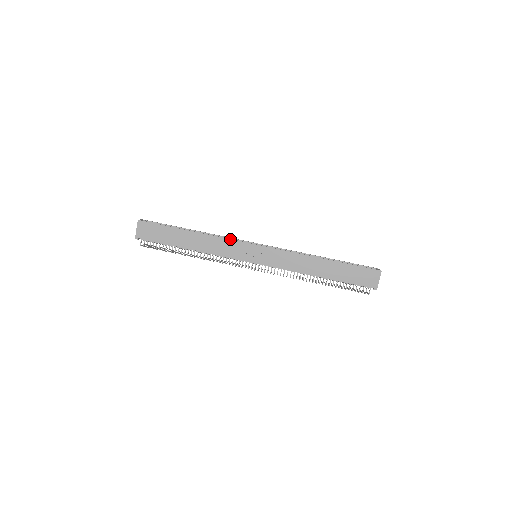
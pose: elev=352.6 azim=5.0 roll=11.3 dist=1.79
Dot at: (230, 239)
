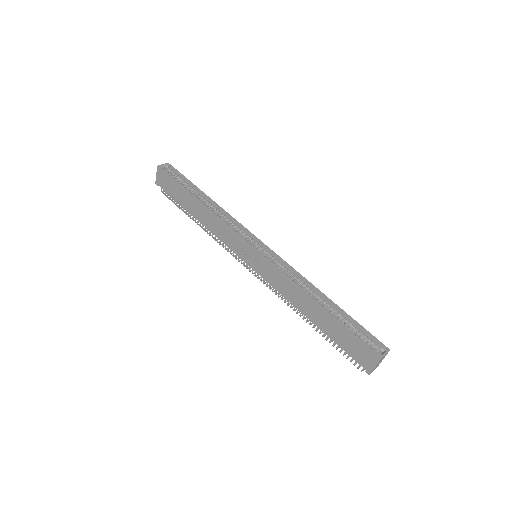
Dot at: (229, 227)
